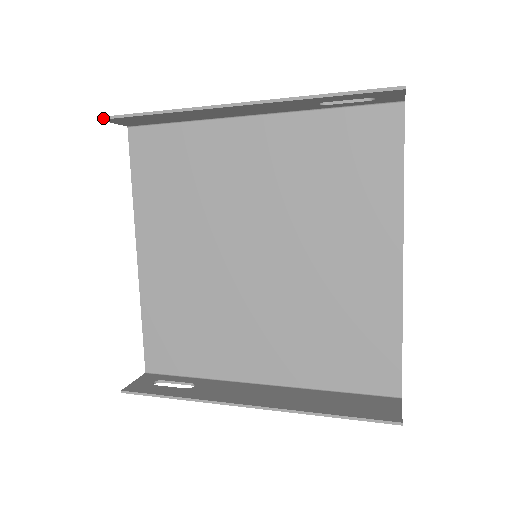
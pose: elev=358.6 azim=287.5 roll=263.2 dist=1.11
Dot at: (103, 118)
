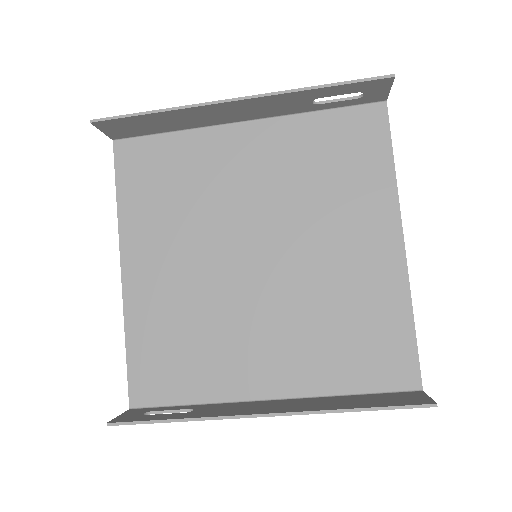
Dot at: (94, 121)
